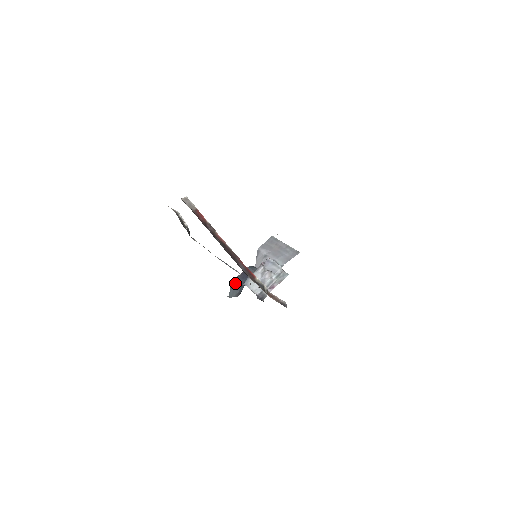
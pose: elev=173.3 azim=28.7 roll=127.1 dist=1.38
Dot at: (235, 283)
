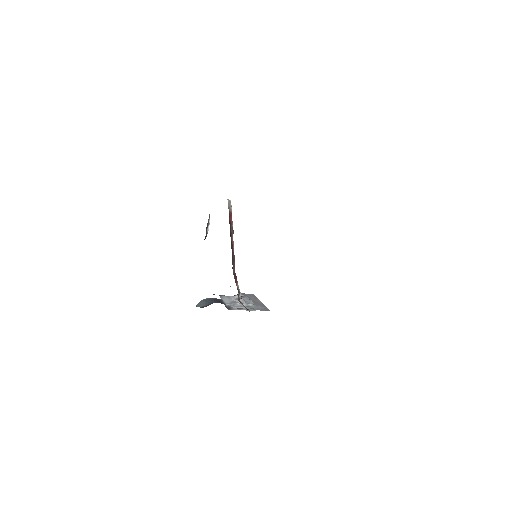
Dot at: (207, 299)
